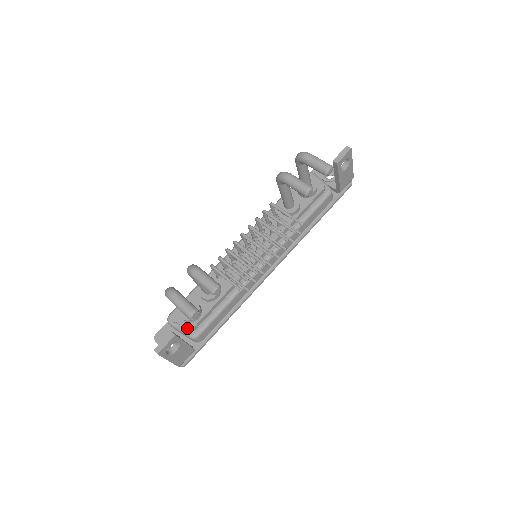
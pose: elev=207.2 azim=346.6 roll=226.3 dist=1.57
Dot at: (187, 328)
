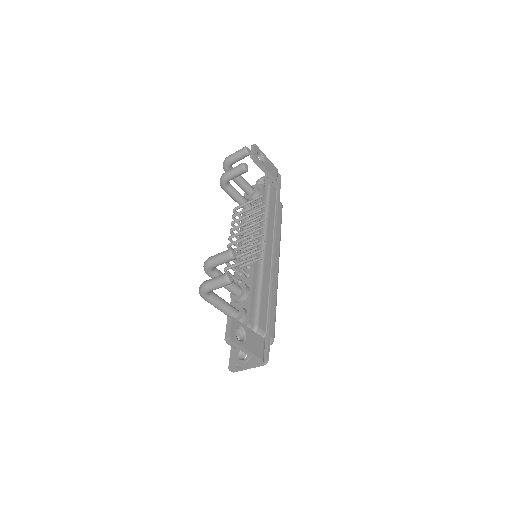
Dot at: occluded
